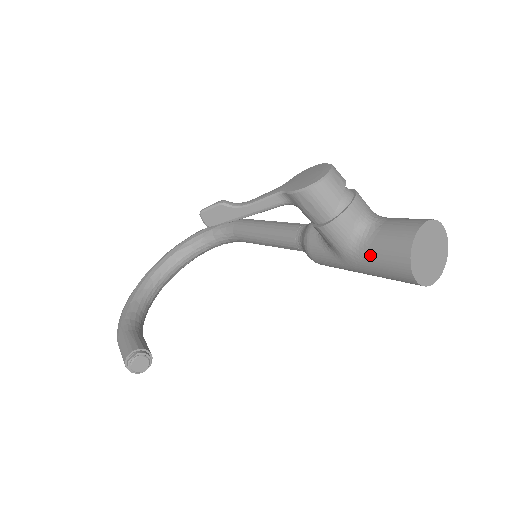
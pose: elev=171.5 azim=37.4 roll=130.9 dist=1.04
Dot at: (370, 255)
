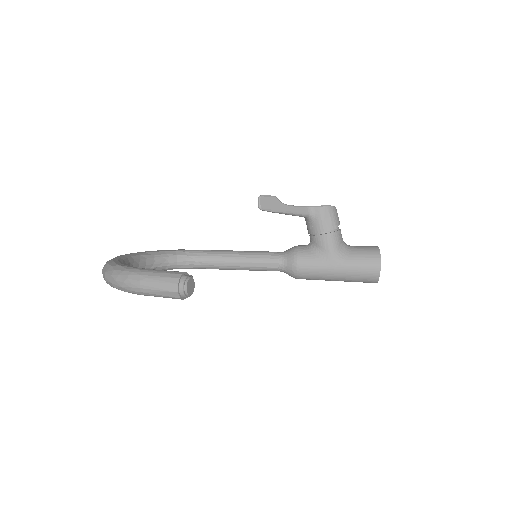
Dot at: (353, 256)
